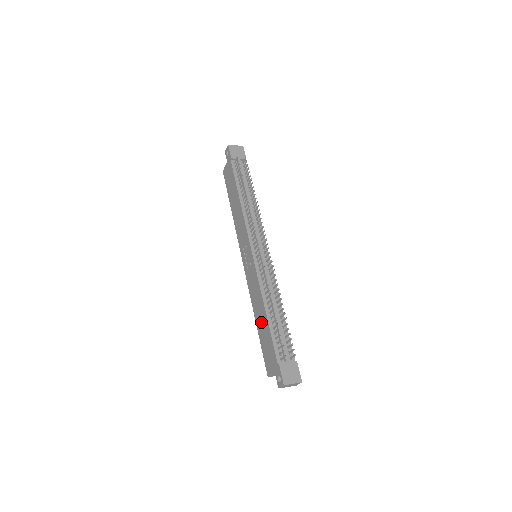
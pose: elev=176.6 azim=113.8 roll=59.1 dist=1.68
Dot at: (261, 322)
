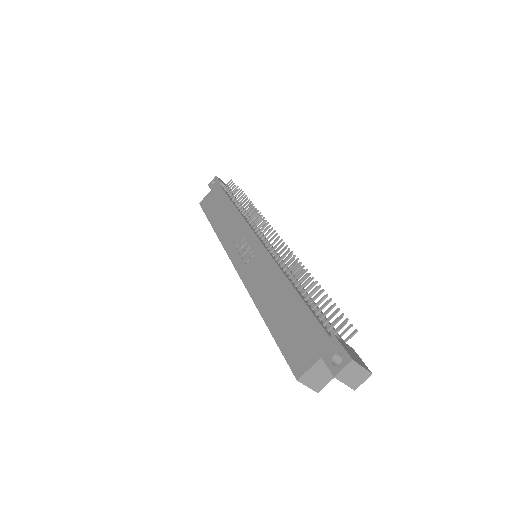
Dot at: (279, 306)
